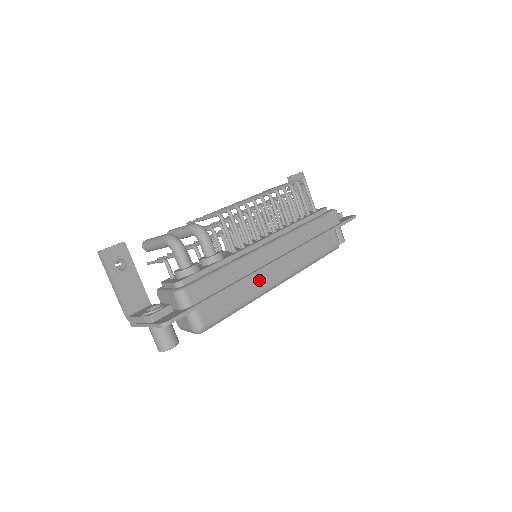
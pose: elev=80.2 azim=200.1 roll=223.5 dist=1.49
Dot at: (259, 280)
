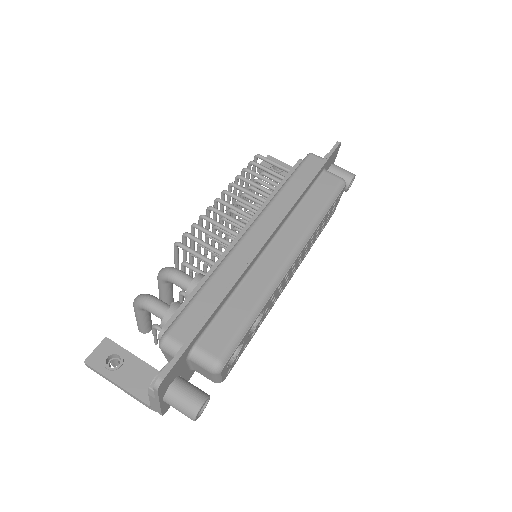
Dot at: (261, 272)
